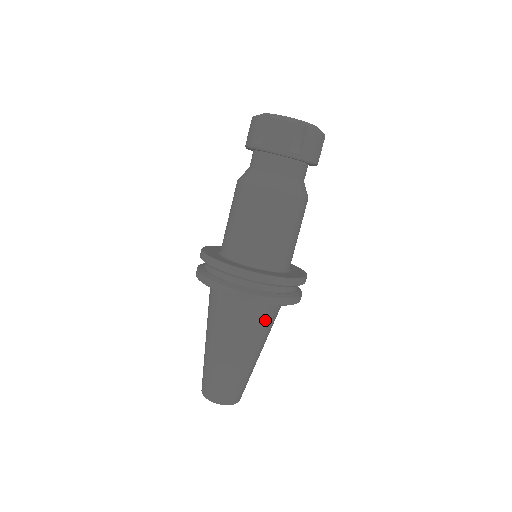
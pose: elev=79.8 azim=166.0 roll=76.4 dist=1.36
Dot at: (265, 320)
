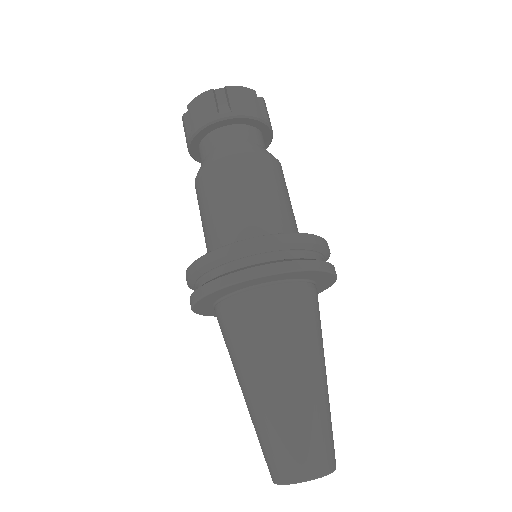
Dot at: (291, 313)
